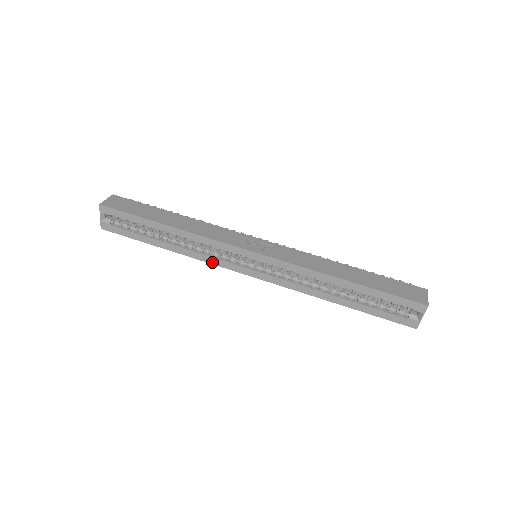
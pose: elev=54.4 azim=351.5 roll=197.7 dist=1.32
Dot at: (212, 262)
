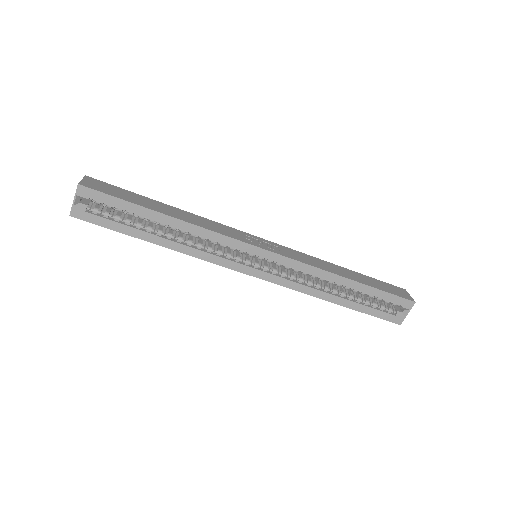
Dot at: (213, 261)
